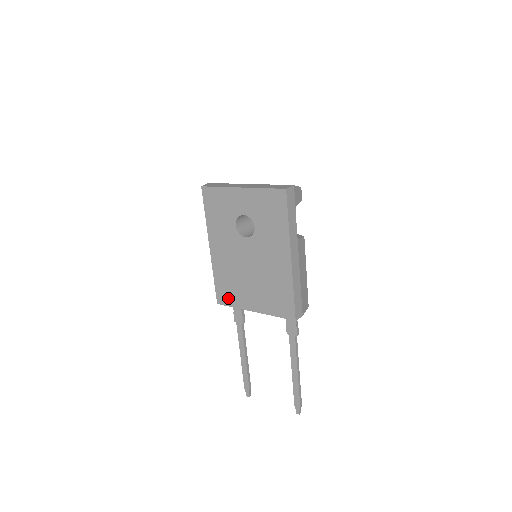
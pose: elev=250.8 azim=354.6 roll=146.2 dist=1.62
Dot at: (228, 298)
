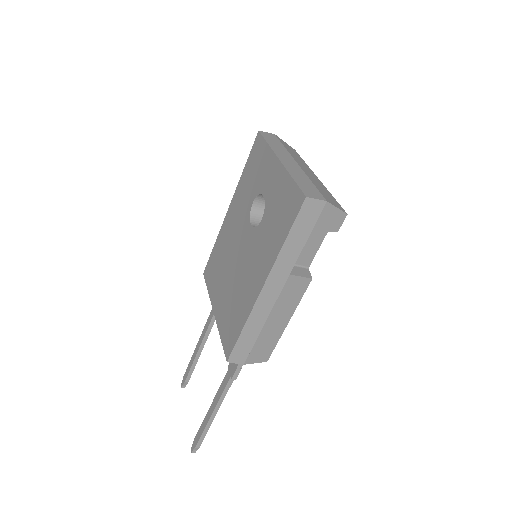
Dot at: (210, 276)
